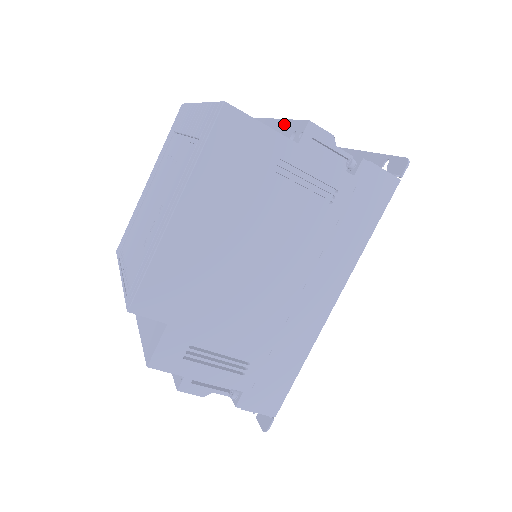
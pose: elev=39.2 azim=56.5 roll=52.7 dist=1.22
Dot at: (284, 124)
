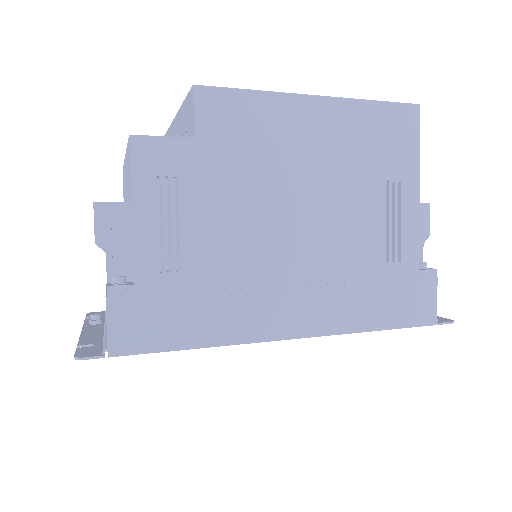
Dot at: occluded
